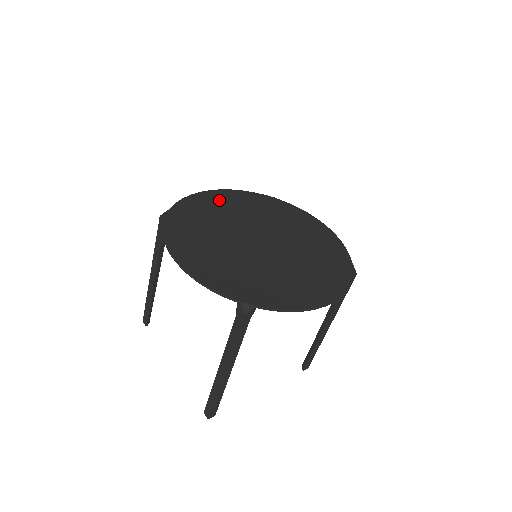
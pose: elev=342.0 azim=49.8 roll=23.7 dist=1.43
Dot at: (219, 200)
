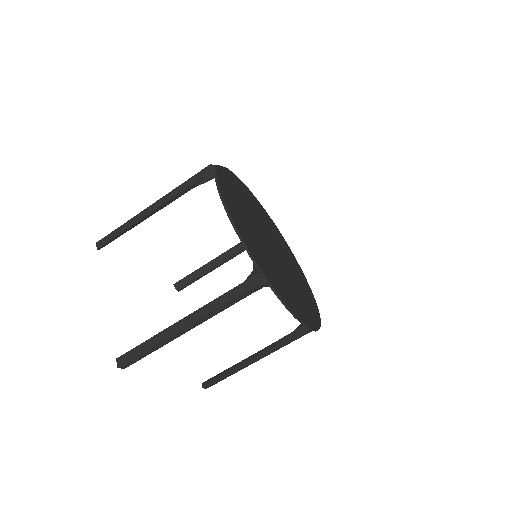
Dot at: (248, 194)
